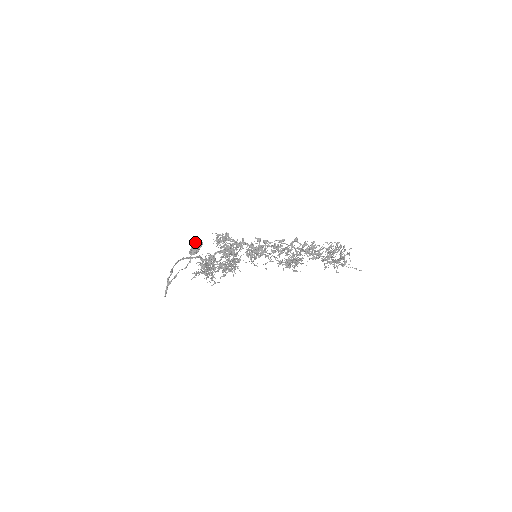
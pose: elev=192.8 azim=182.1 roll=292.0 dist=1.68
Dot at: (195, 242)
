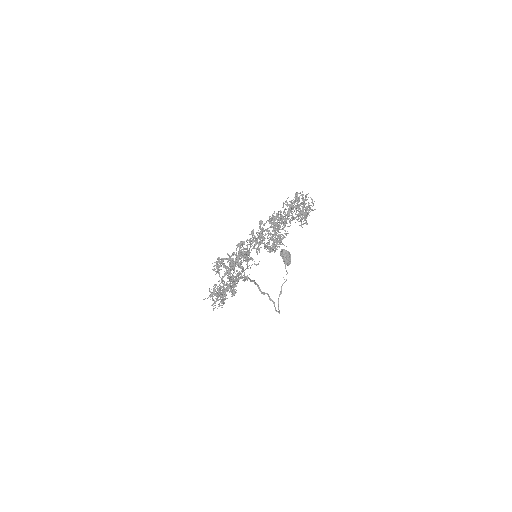
Dot at: (280, 254)
